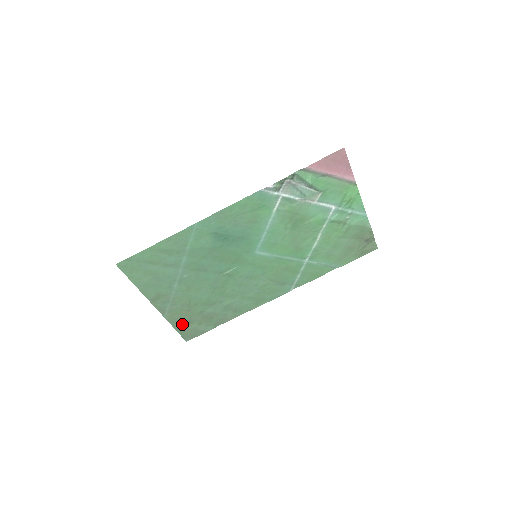
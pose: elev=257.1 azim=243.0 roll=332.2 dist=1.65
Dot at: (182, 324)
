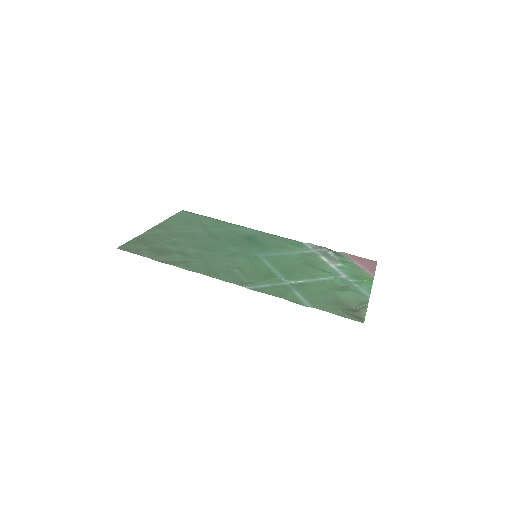
Dot at: (141, 242)
